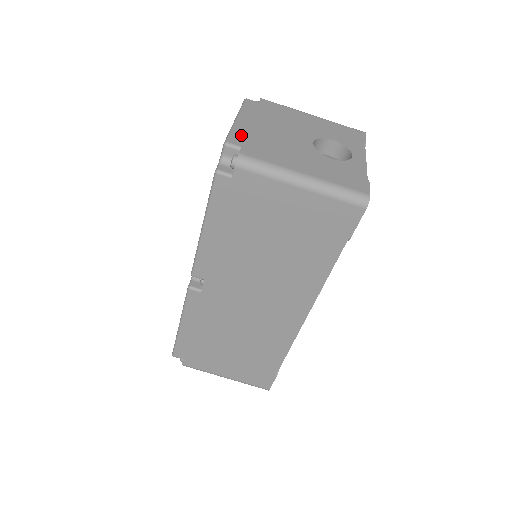
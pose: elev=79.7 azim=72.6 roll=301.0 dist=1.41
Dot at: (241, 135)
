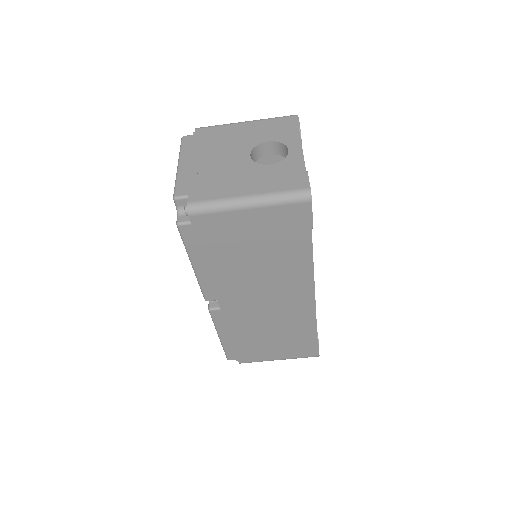
Dot at: (185, 182)
